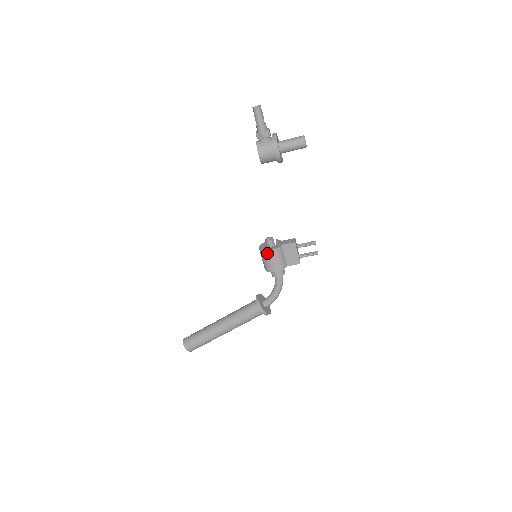
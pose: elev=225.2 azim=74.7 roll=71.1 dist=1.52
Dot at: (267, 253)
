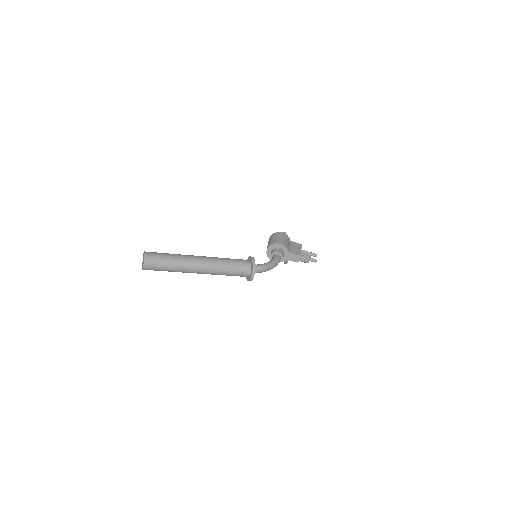
Dot at: (279, 233)
